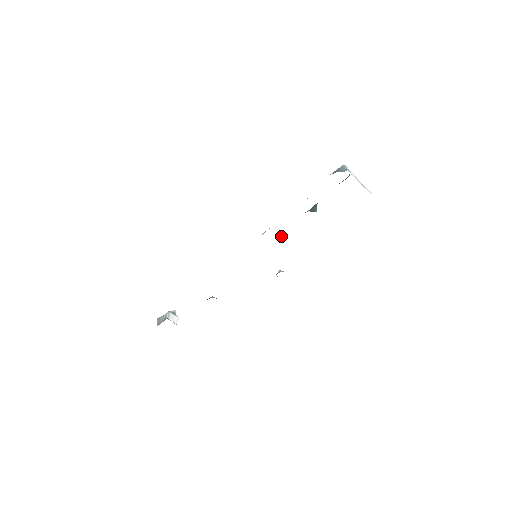
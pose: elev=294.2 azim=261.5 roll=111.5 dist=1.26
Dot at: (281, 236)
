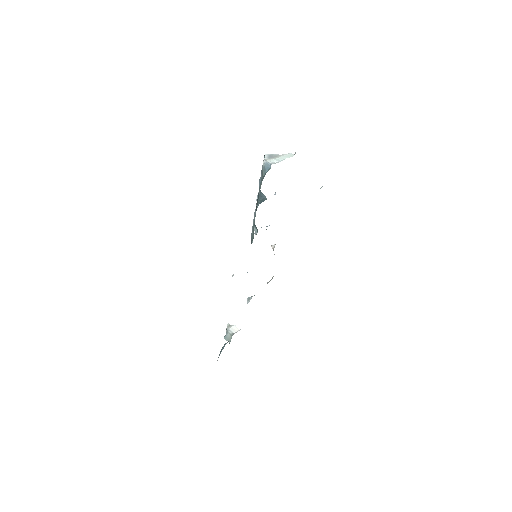
Dot at: (254, 228)
